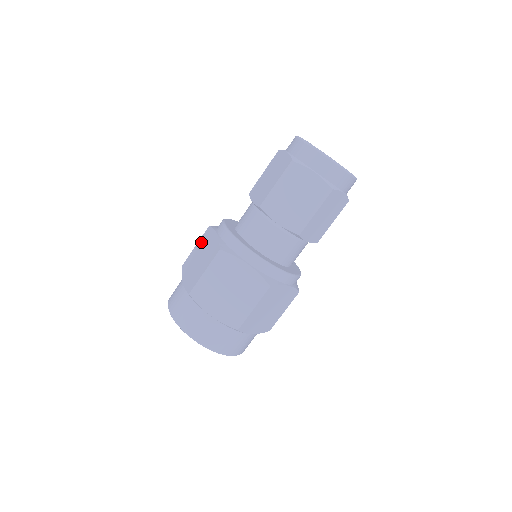
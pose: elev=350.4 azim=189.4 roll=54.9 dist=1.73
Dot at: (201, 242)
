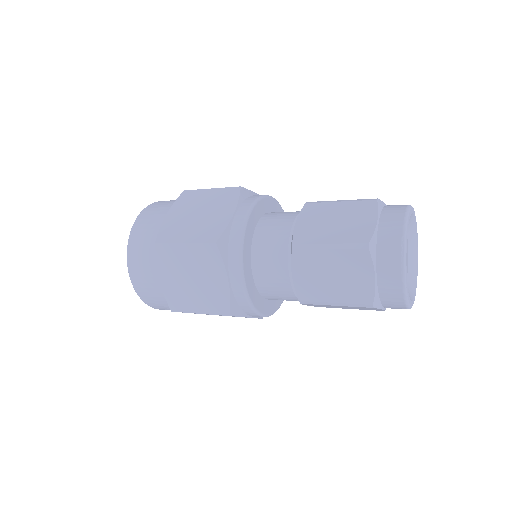
Dot at: (218, 195)
